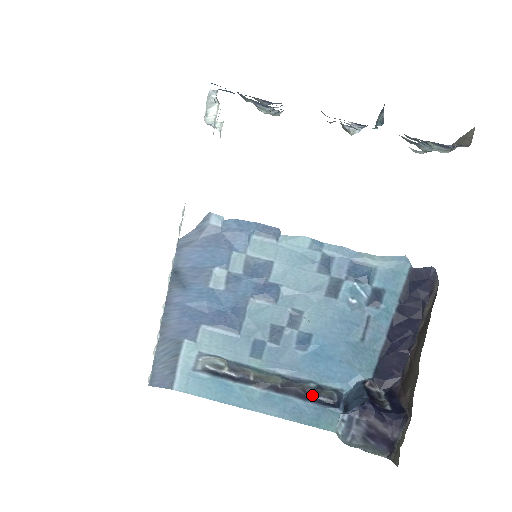
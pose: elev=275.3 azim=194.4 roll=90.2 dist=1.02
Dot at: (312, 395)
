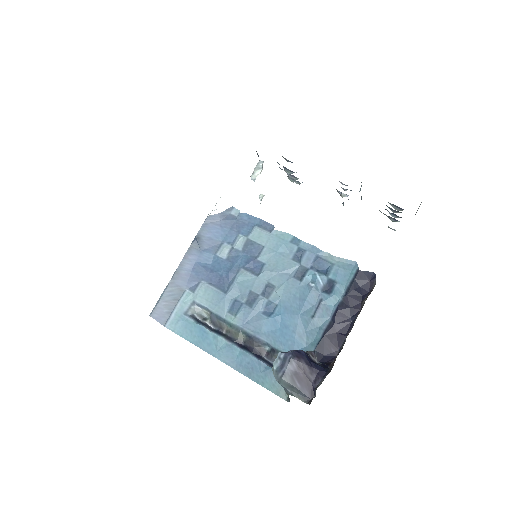
Dot at: (265, 358)
